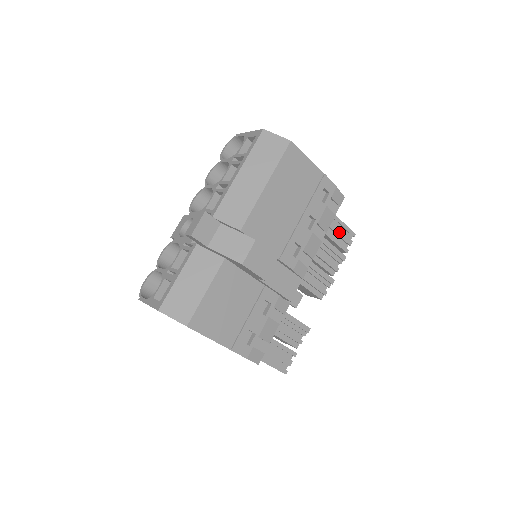
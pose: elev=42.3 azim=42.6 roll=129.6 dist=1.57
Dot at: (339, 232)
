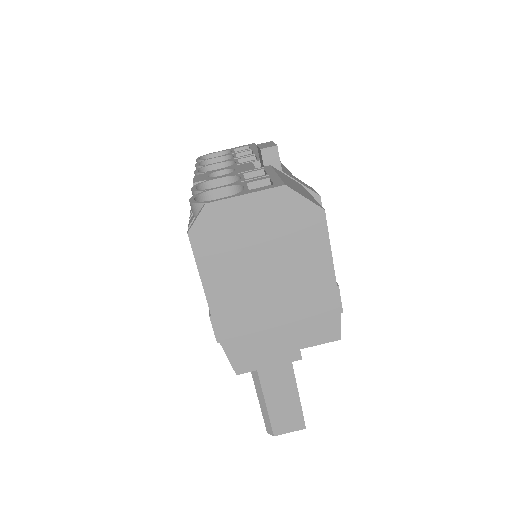
Dot at: occluded
